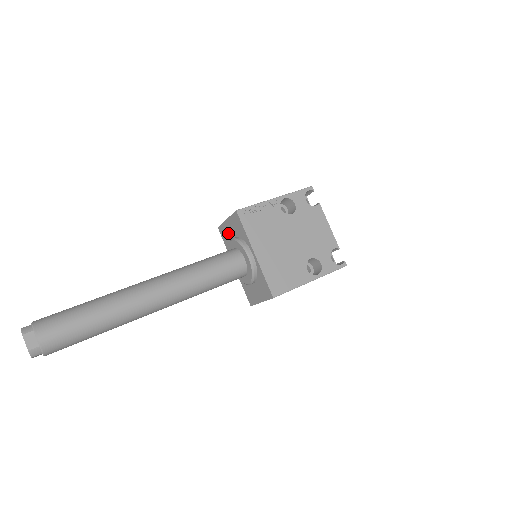
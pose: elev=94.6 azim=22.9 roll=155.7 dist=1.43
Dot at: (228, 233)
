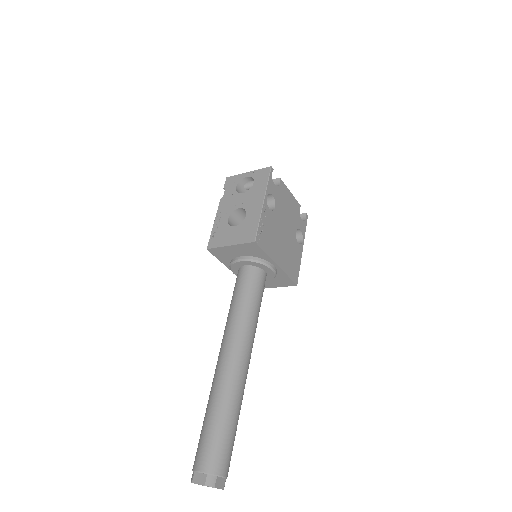
Dot at: (229, 253)
